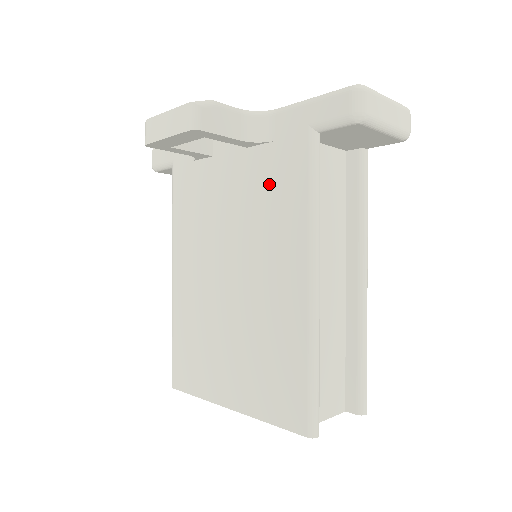
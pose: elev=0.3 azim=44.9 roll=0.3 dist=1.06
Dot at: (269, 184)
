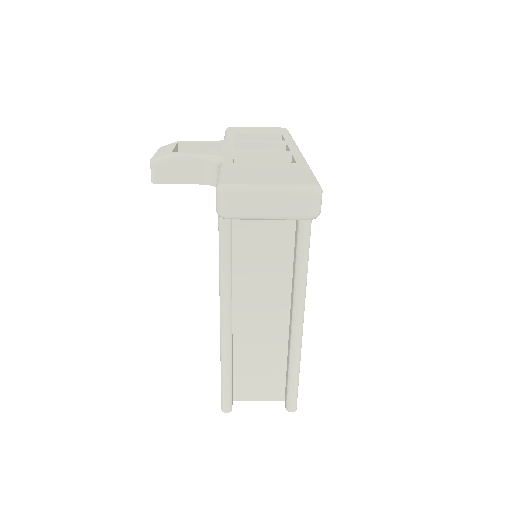
Dot at: occluded
